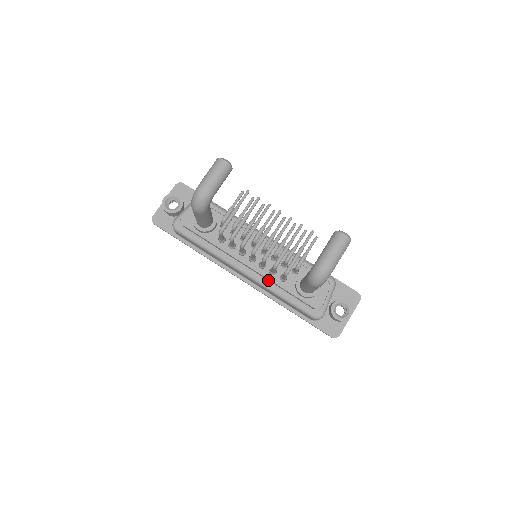
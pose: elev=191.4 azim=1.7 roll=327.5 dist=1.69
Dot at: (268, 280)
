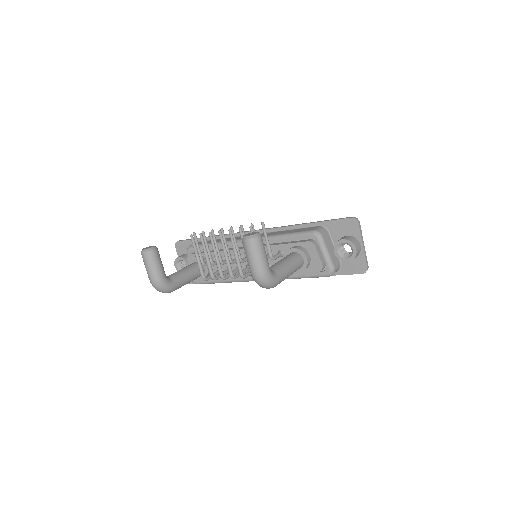
Dot at: occluded
